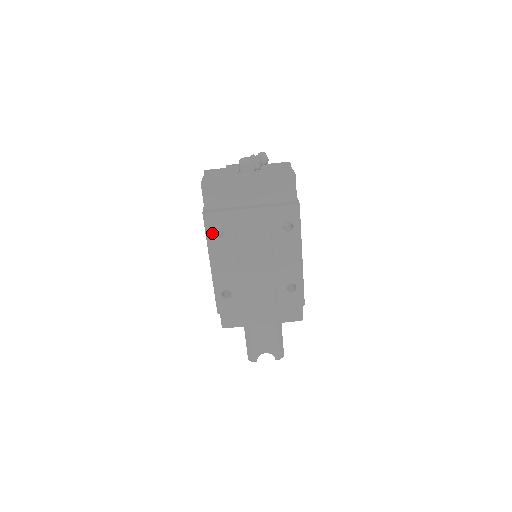
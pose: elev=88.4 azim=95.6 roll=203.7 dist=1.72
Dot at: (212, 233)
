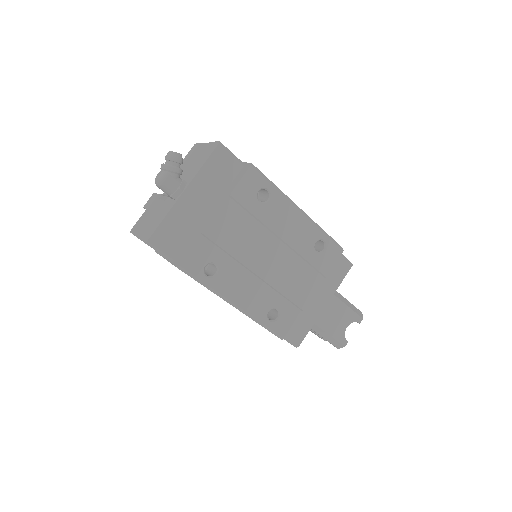
Dot at: (204, 276)
